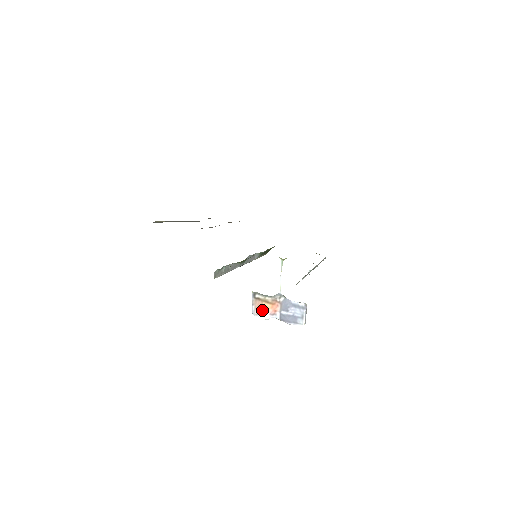
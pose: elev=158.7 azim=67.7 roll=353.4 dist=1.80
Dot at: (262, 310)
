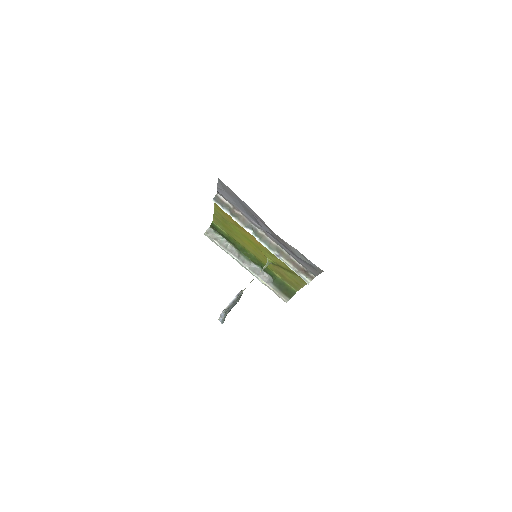
Dot at: occluded
